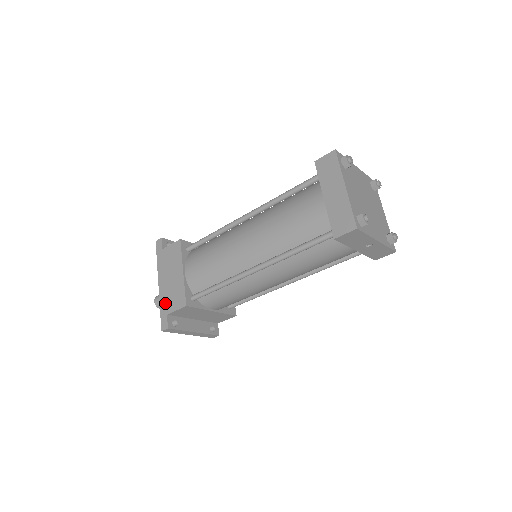
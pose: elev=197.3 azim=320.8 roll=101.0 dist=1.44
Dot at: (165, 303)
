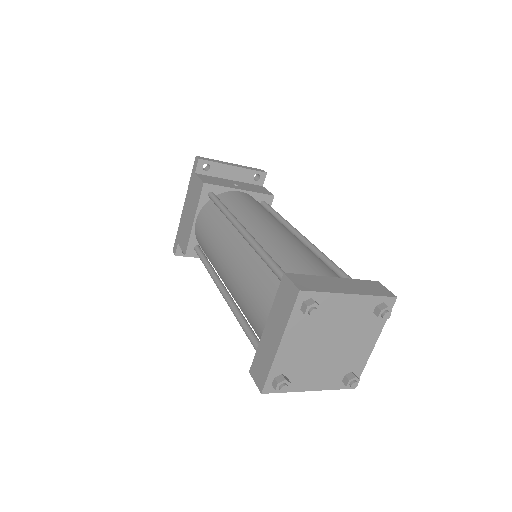
Dot at: (180, 231)
